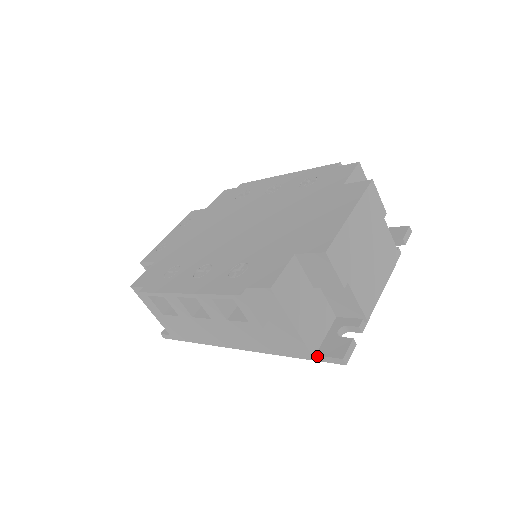
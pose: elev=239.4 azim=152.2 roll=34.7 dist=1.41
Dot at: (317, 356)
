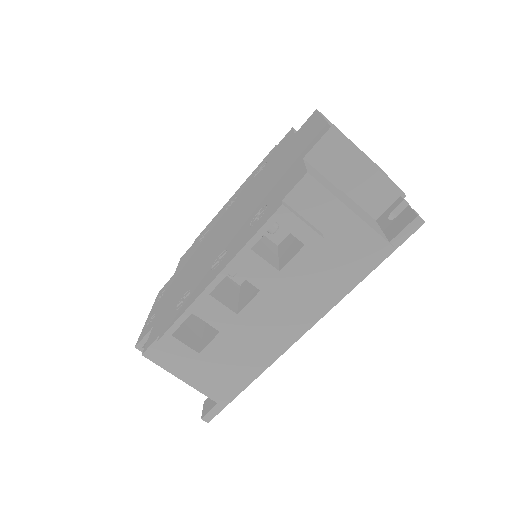
Dot at: (392, 242)
